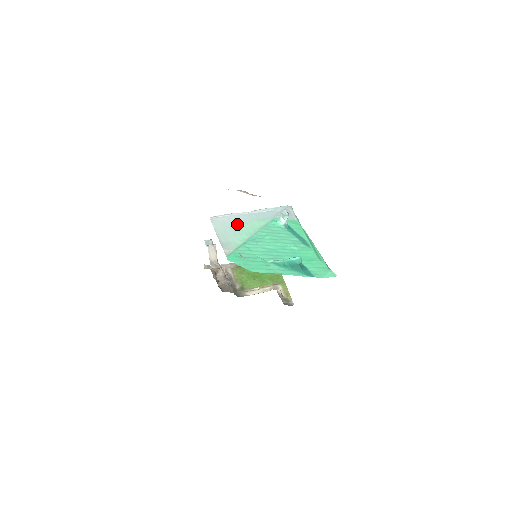
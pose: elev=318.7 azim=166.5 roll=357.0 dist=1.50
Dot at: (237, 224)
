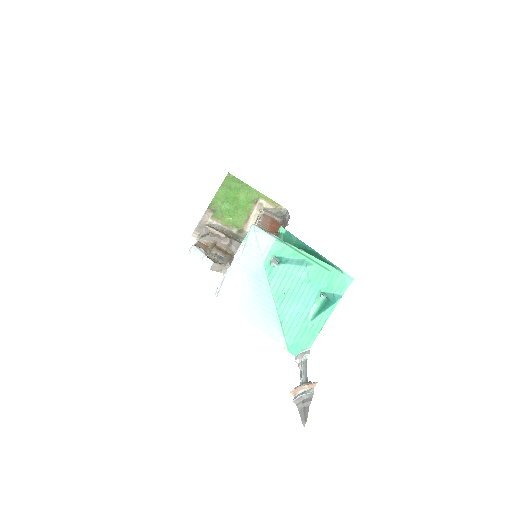
Dot at: (247, 294)
